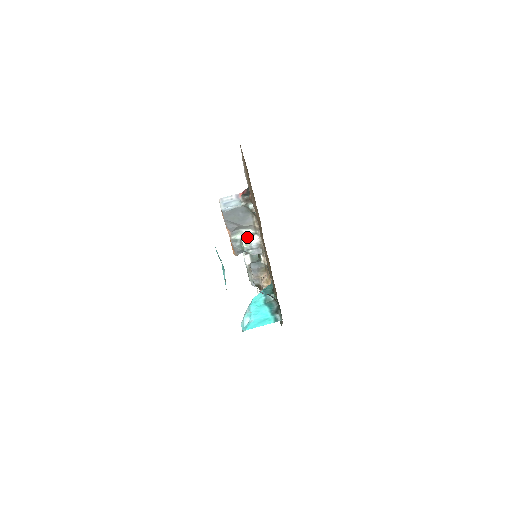
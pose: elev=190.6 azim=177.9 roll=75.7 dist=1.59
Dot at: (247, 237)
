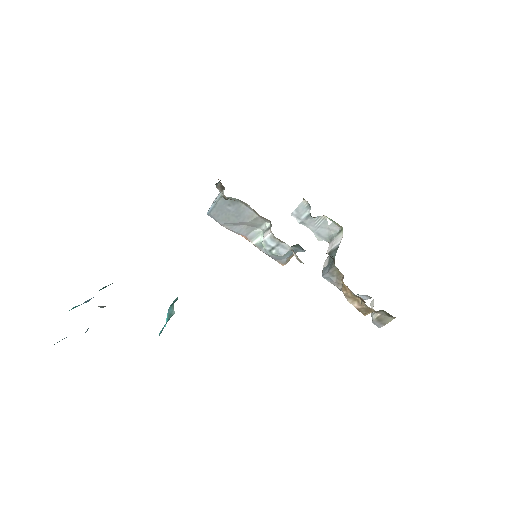
Dot at: occluded
